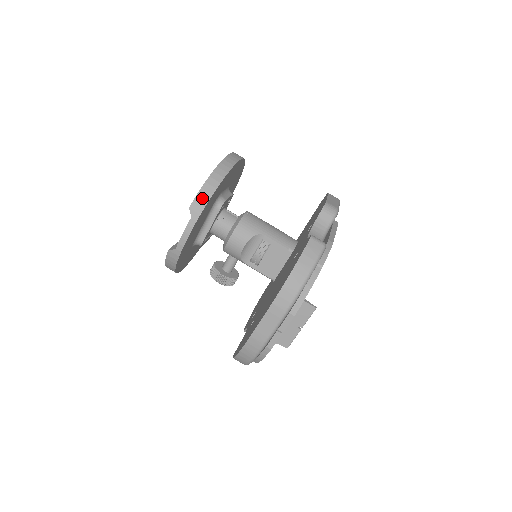
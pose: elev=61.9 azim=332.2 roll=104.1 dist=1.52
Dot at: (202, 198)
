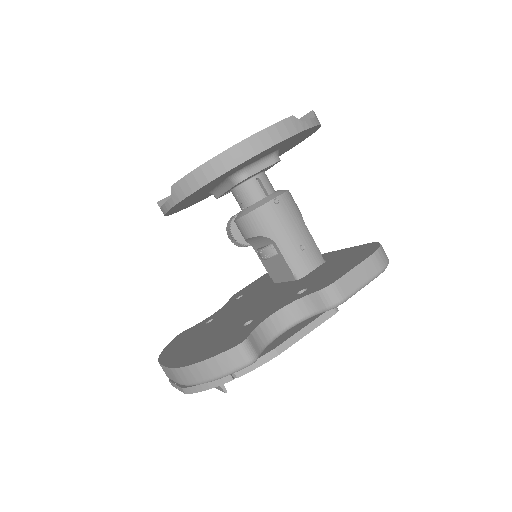
Dot at: (188, 184)
